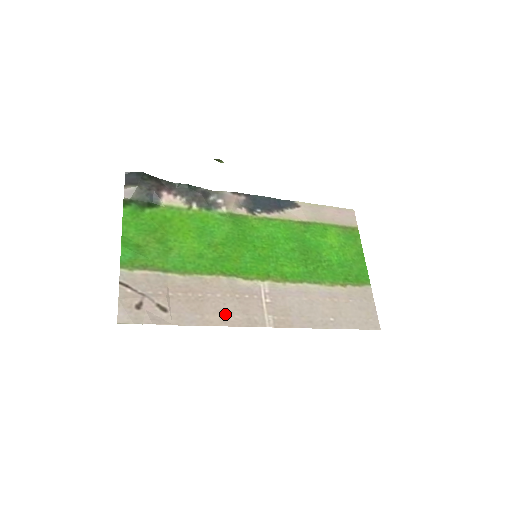
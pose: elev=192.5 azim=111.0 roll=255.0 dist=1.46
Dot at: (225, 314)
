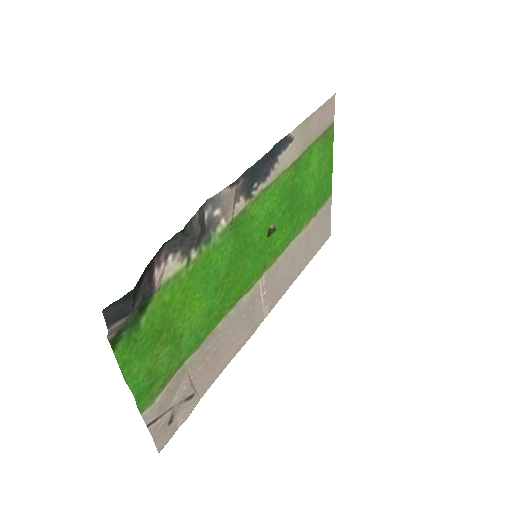
Dot at: (237, 343)
